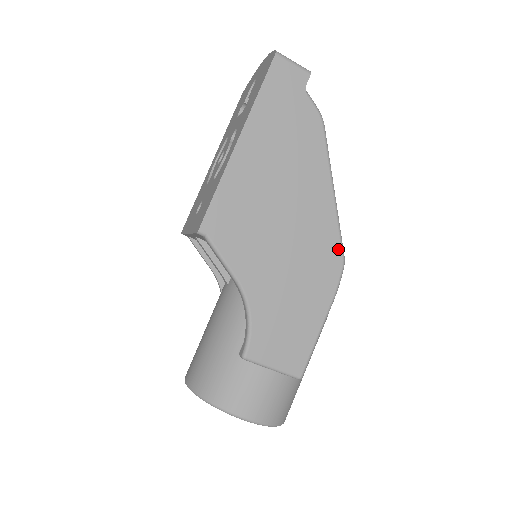
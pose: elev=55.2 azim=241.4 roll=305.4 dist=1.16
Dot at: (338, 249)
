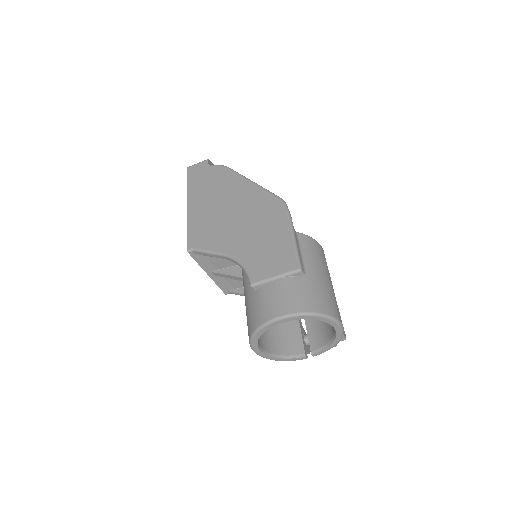
Dot at: (273, 198)
